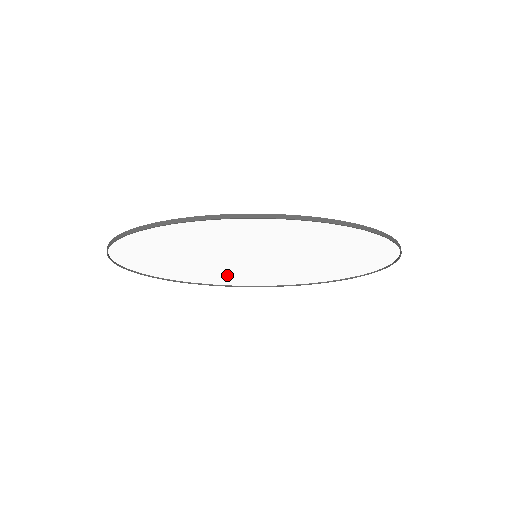
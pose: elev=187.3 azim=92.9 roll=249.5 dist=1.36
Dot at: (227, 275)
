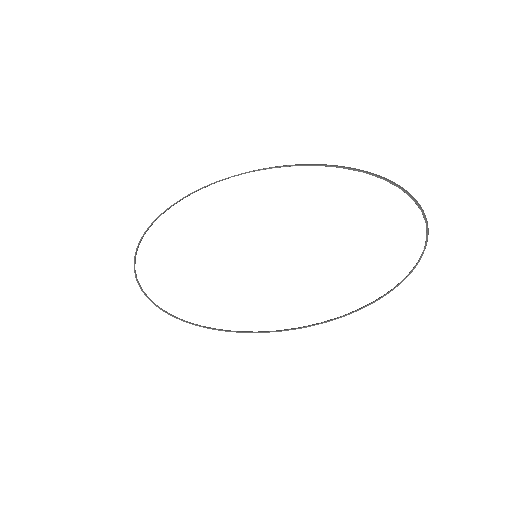
Dot at: (242, 306)
